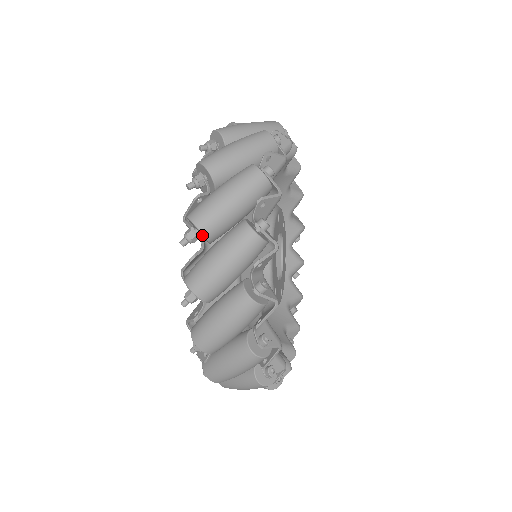
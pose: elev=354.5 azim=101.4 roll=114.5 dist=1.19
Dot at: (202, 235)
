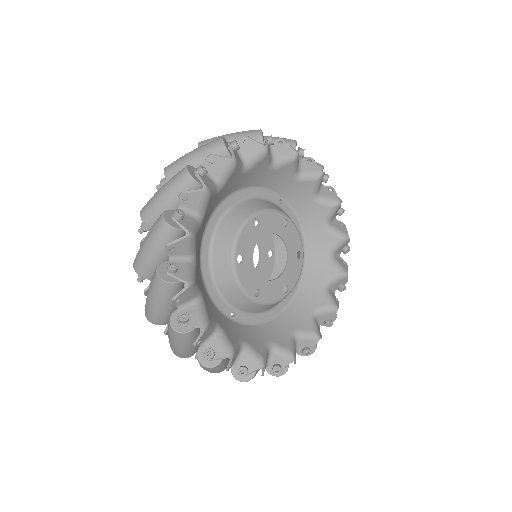
Dot at: occluded
